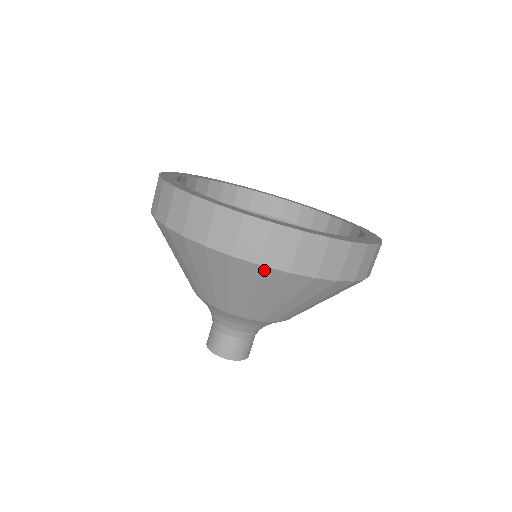
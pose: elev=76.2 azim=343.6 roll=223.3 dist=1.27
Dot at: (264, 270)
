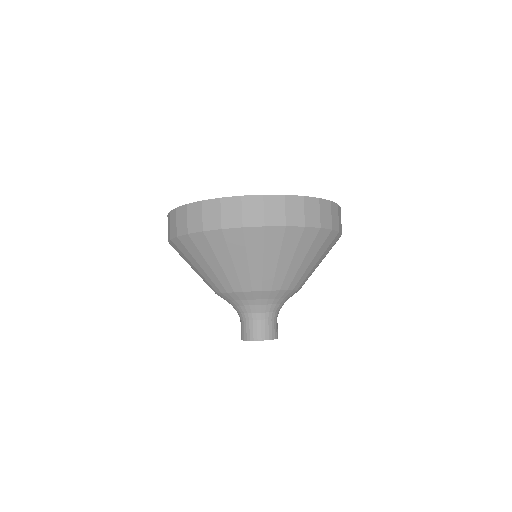
Dot at: (193, 237)
